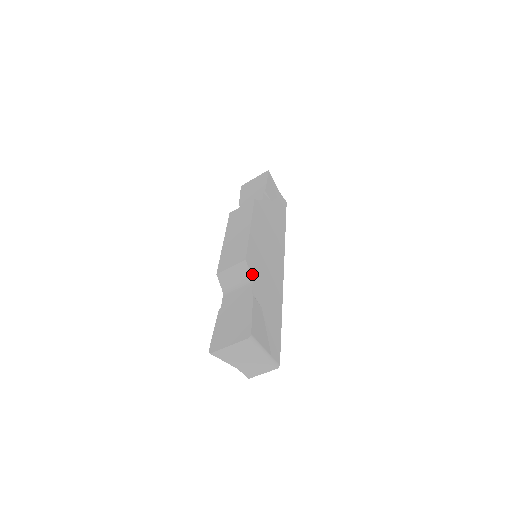
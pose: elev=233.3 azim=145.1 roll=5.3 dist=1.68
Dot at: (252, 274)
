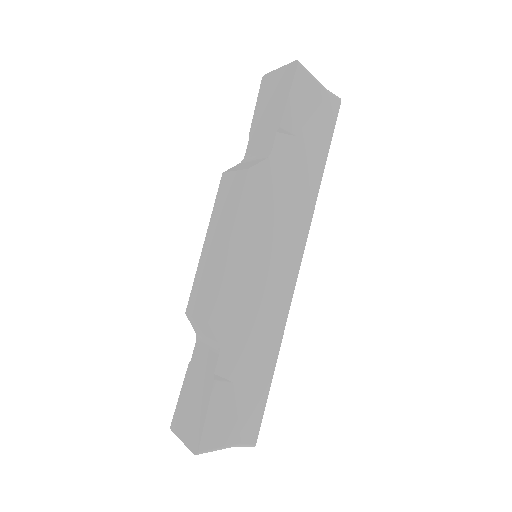
Dot at: (220, 339)
